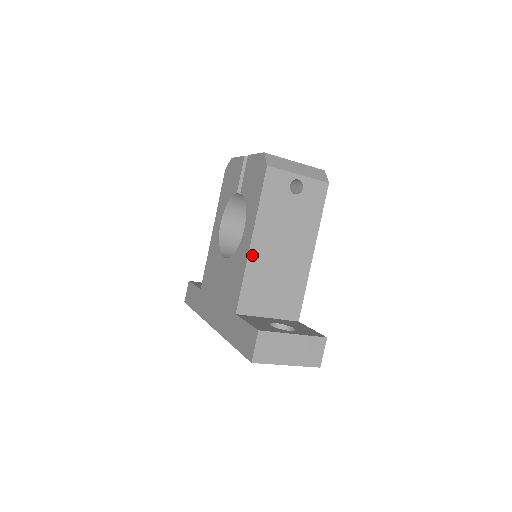
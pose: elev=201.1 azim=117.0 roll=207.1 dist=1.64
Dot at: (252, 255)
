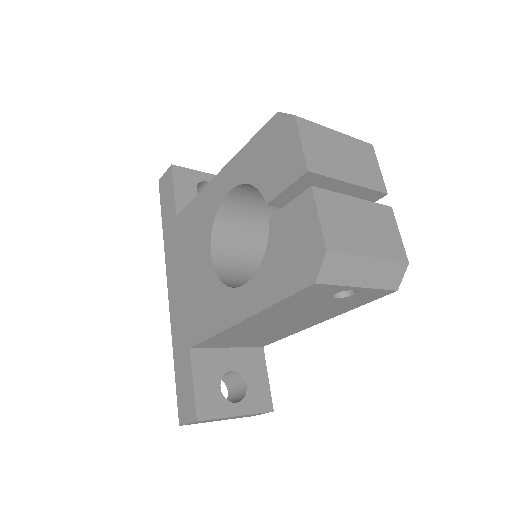
Dot at: (235, 327)
